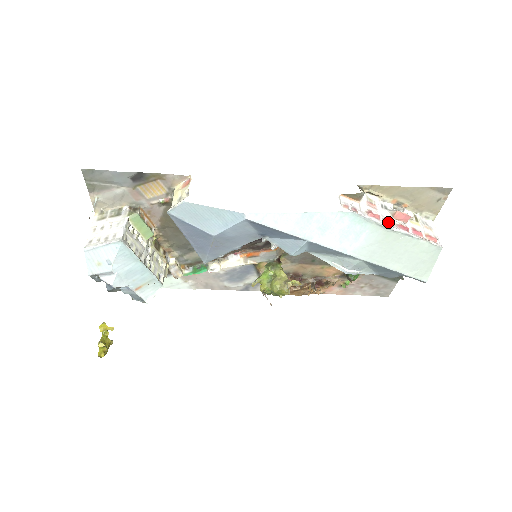
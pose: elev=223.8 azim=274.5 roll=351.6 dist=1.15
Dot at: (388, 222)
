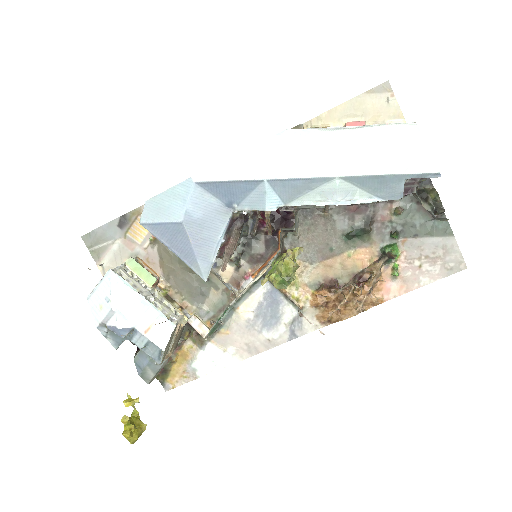
Dot at: (336, 128)
